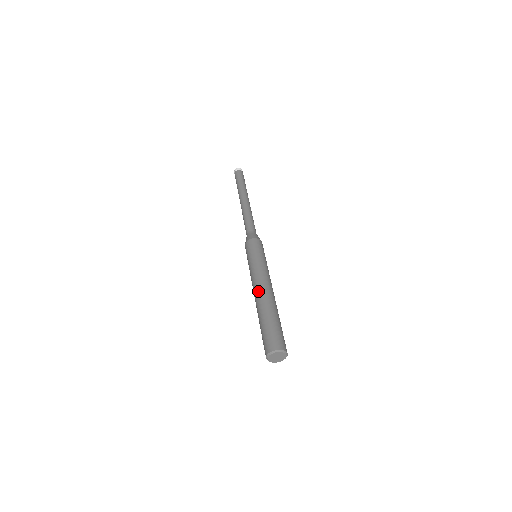
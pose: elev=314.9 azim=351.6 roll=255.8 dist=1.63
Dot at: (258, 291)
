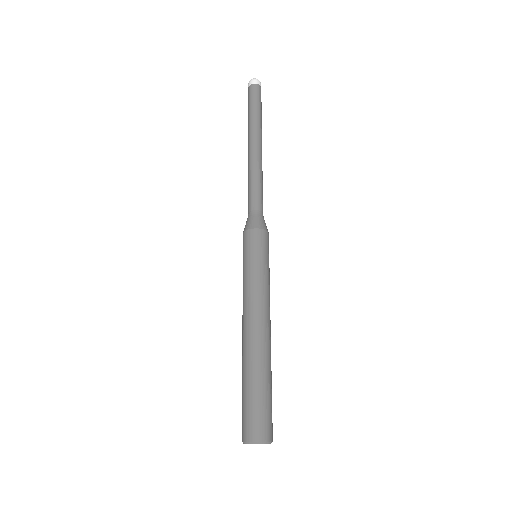
Dot at: (242, 332)
